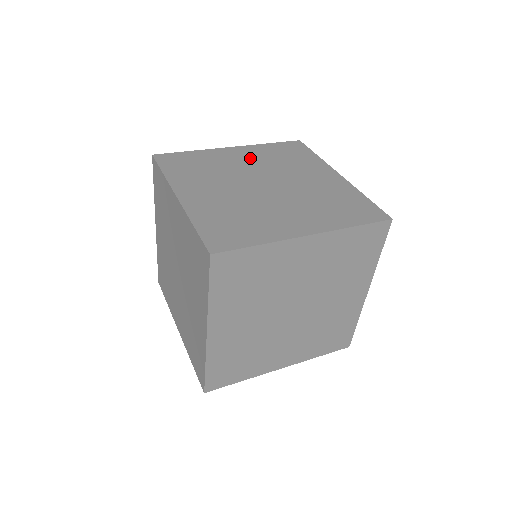
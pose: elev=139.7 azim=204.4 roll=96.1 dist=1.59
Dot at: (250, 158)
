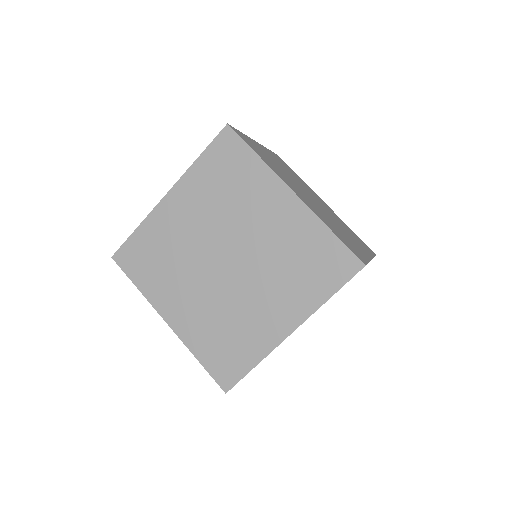
Dot at: (327, 208)
